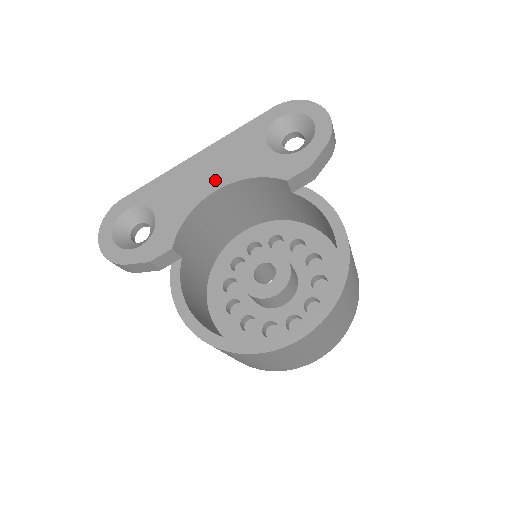
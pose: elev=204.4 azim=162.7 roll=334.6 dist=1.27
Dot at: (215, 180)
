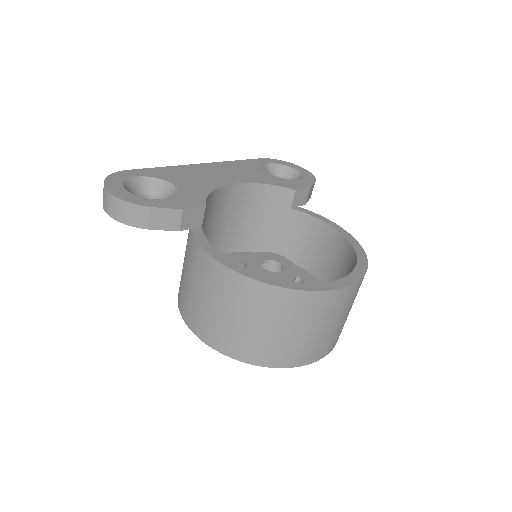
Dot at: (230, 178)
